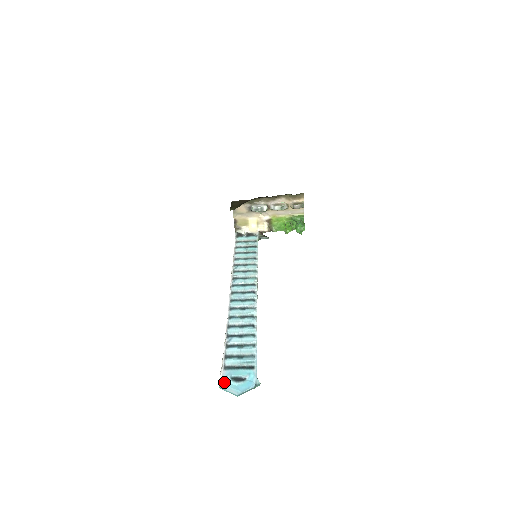
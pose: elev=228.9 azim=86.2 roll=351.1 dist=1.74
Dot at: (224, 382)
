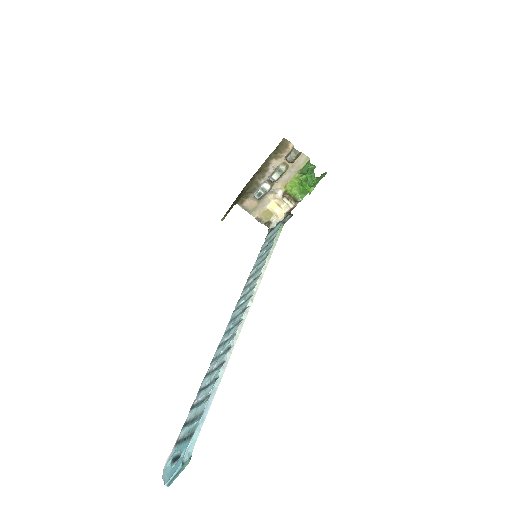
Dot at: (166, 467)
